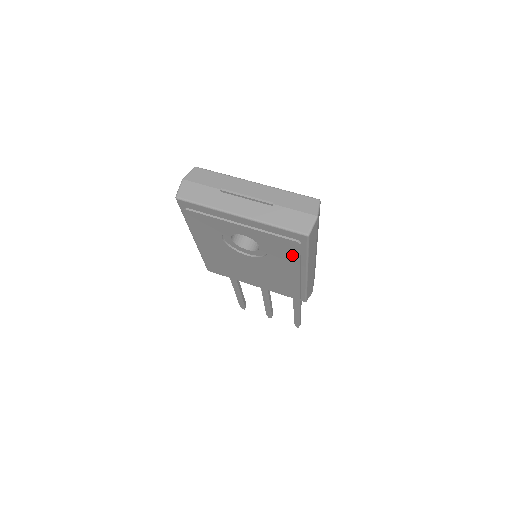
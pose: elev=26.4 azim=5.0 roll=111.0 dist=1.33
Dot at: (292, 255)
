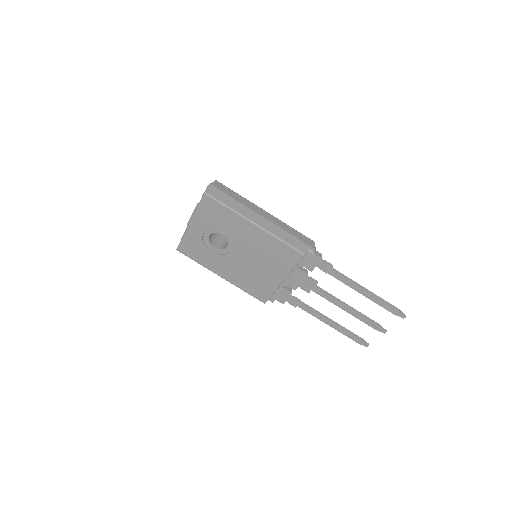
Dot at: (226, 217)
